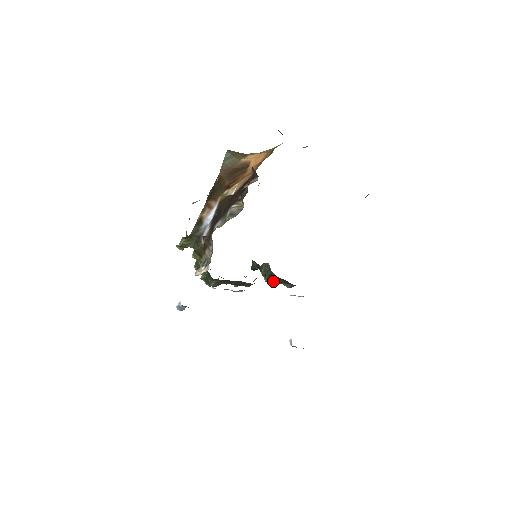
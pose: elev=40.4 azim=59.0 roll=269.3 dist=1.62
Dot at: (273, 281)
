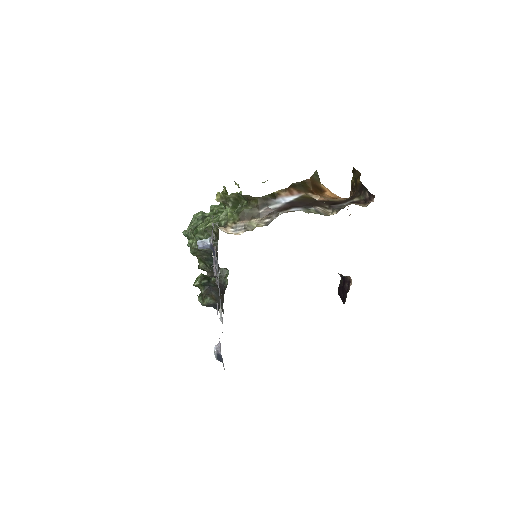
Dot at: (205, 289)
